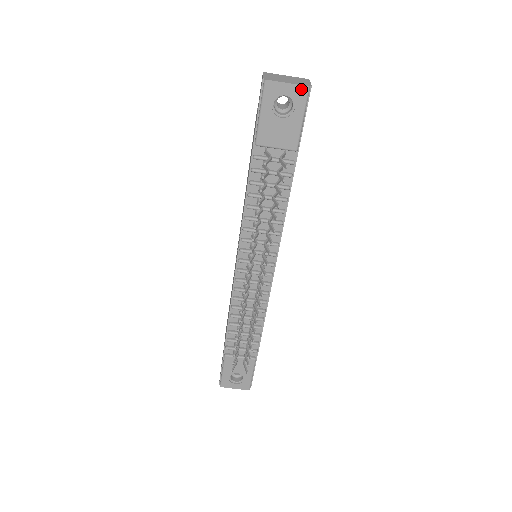
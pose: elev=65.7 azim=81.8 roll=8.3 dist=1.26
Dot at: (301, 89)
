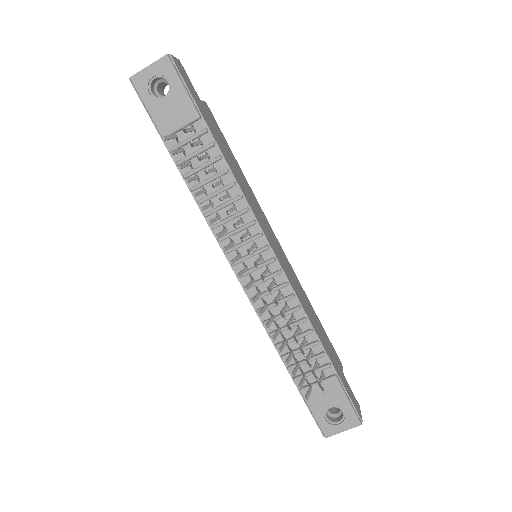
Dot at: (162, 62)
